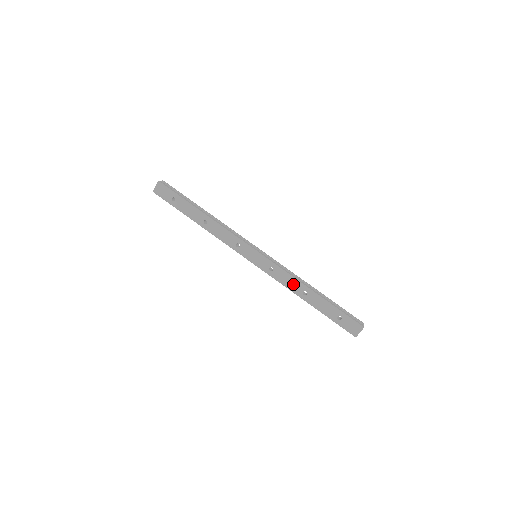
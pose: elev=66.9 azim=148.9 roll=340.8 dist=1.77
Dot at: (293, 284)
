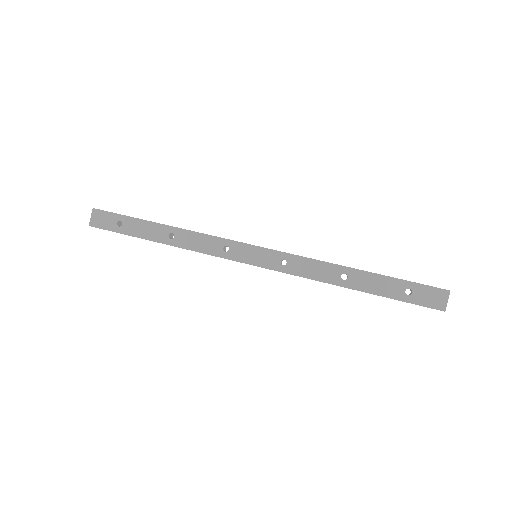
Dot at: (322, 270)
